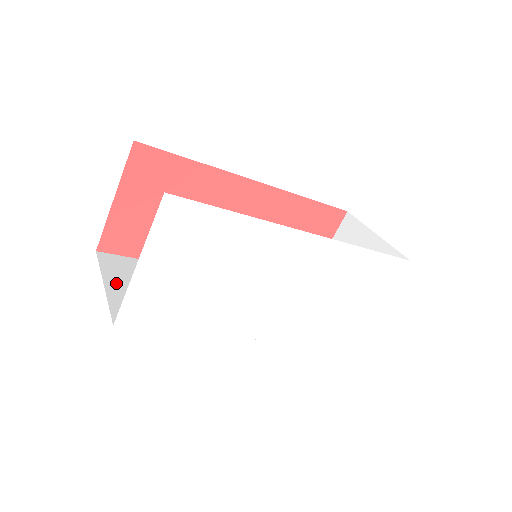
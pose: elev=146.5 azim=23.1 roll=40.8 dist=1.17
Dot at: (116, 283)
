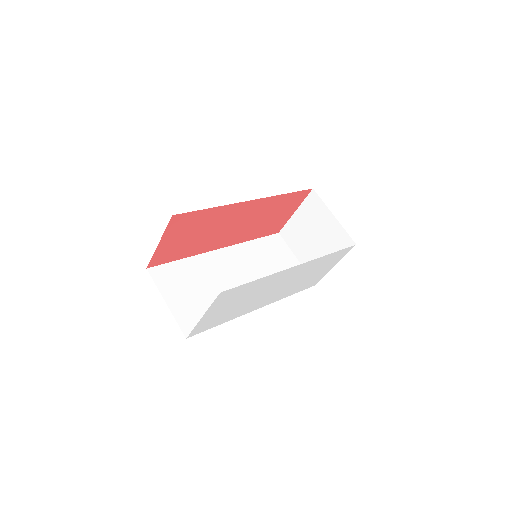
Dot at: (171, 297)
